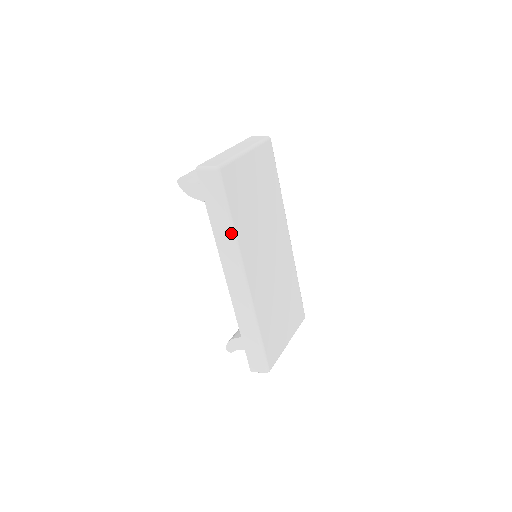
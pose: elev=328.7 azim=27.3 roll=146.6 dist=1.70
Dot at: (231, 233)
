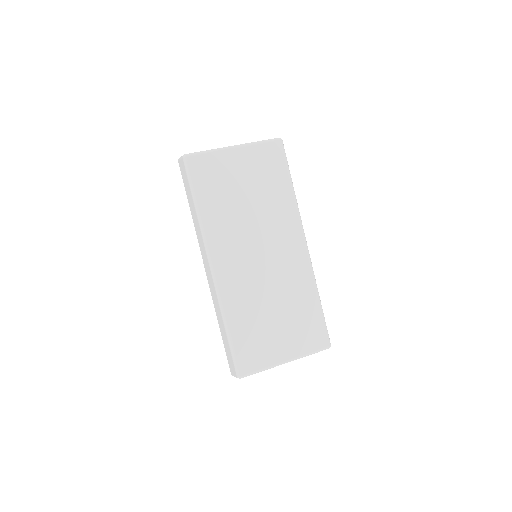
Dot at: (197, 217)
